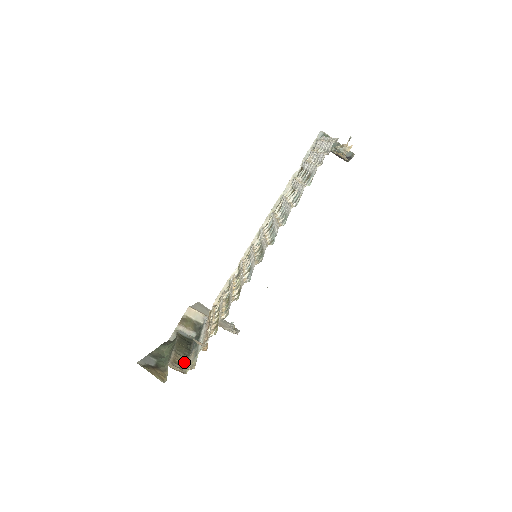
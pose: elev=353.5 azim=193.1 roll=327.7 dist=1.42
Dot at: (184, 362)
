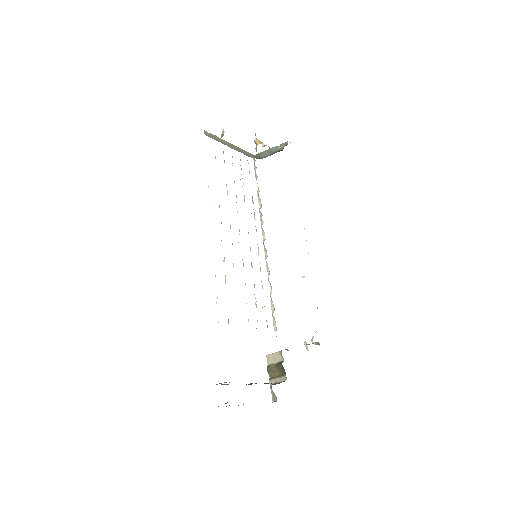
Dot at: occluded
